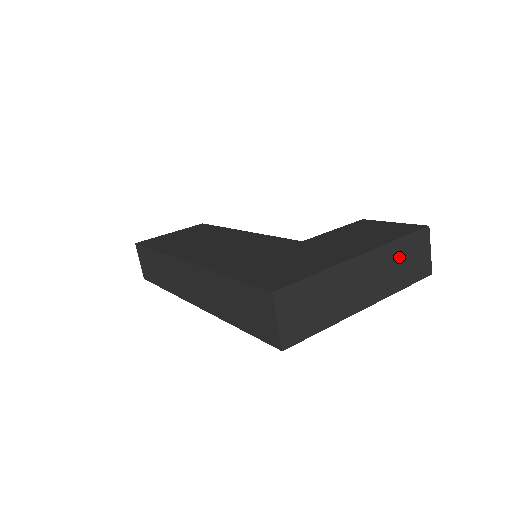
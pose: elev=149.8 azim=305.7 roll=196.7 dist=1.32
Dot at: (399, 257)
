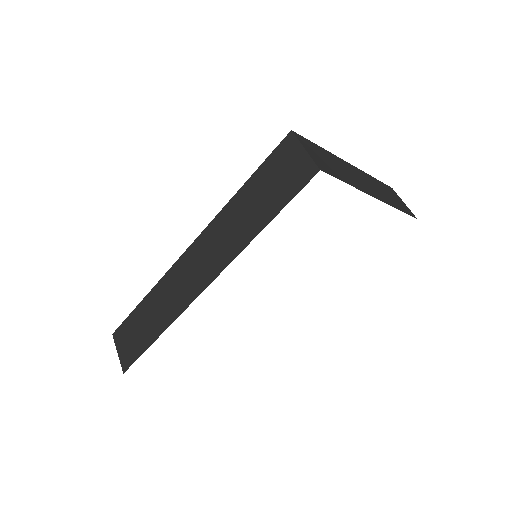
Dot at: (382, 188)
